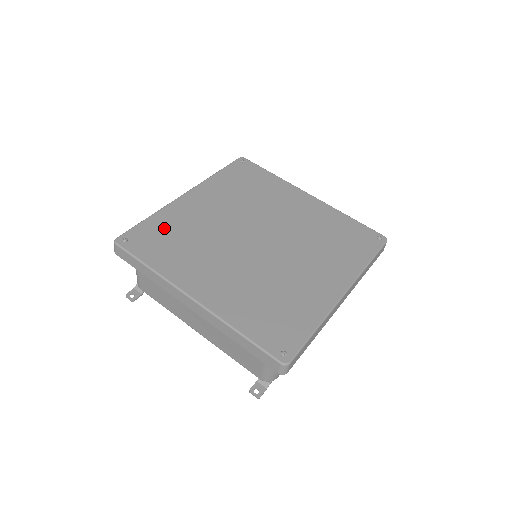
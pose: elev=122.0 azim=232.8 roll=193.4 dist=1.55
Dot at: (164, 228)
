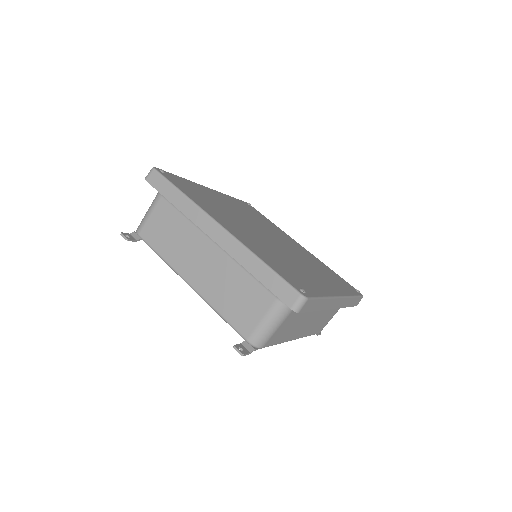
Dot at: (194, 188)
